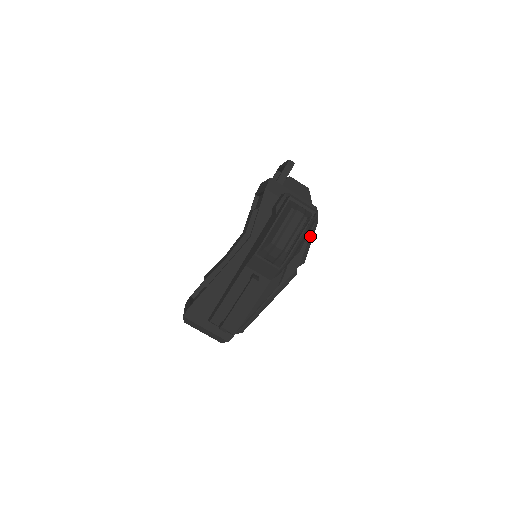
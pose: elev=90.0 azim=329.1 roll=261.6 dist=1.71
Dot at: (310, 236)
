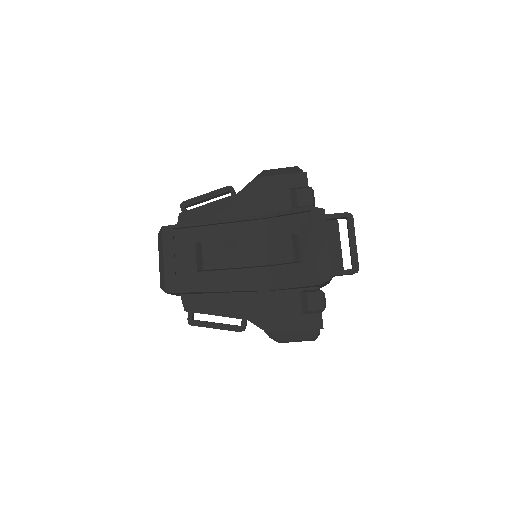
Dot at: occluded
